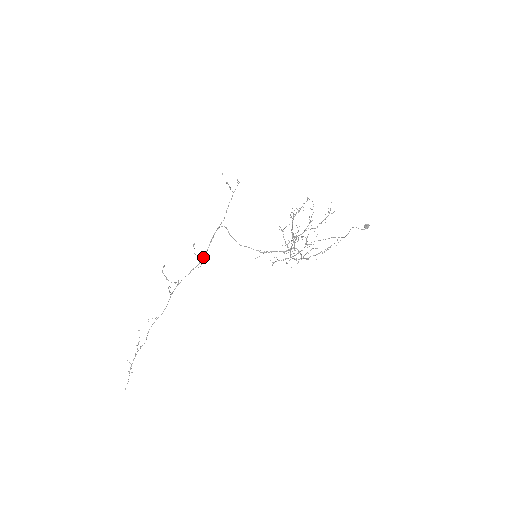
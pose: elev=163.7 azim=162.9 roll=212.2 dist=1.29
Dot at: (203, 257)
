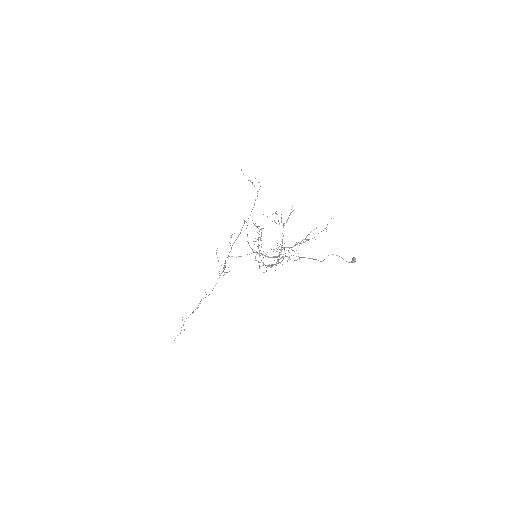
Dot at: occluded
